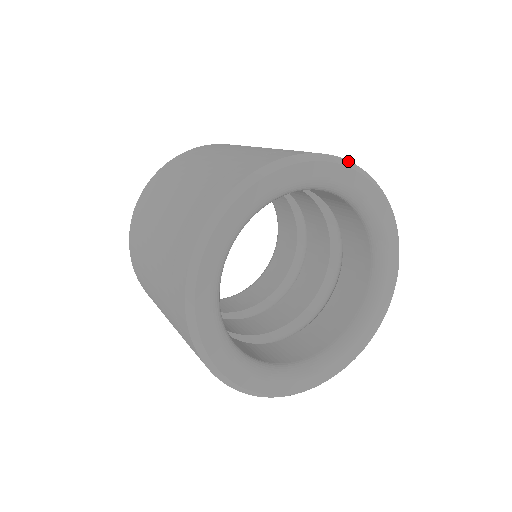
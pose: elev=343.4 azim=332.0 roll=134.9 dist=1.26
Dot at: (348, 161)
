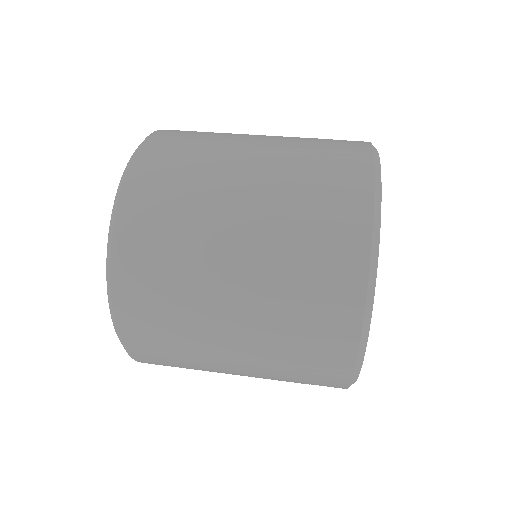
Dot at: occluded
